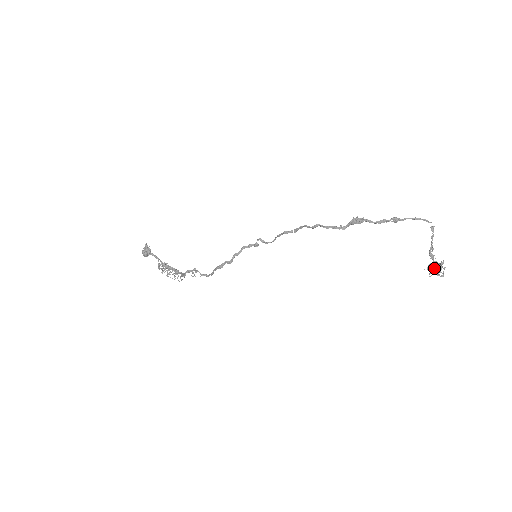
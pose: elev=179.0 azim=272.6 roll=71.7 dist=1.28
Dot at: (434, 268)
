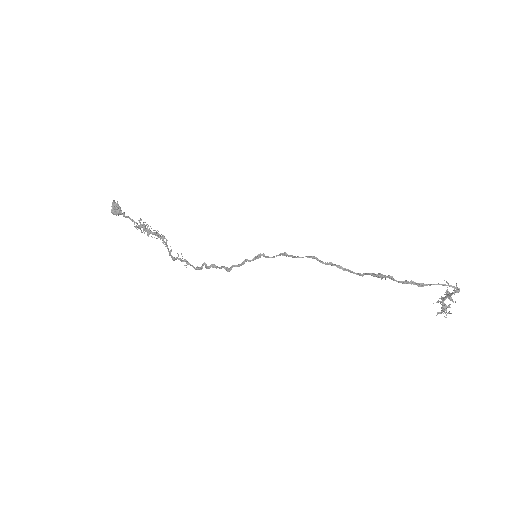
Dot at: (444, 306)
